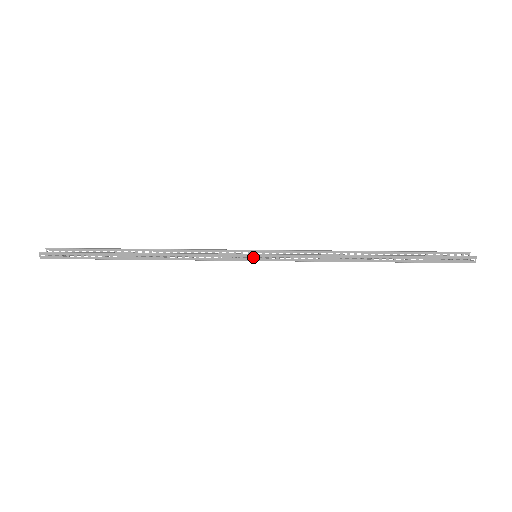
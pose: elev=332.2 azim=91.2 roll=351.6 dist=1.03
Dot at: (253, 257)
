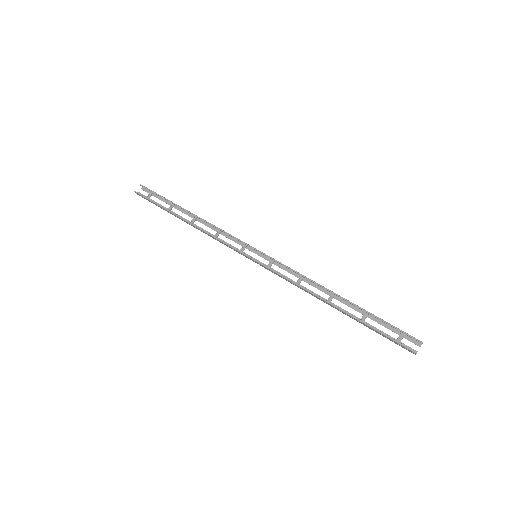
Dot at: occluded
